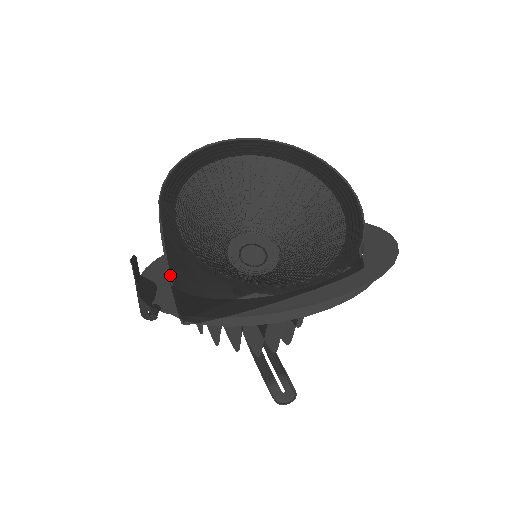
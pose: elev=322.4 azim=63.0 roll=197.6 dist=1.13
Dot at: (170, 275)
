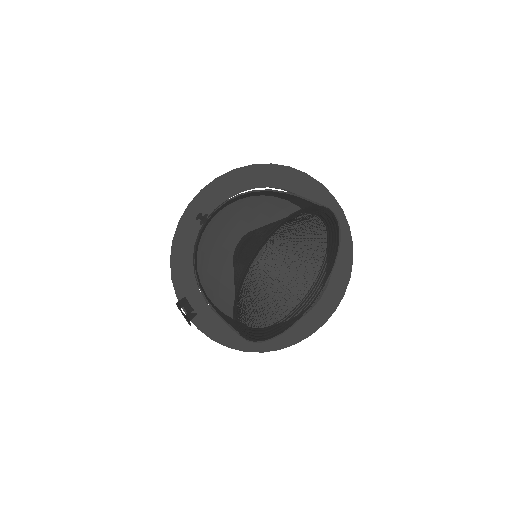
Dot at: occluded
